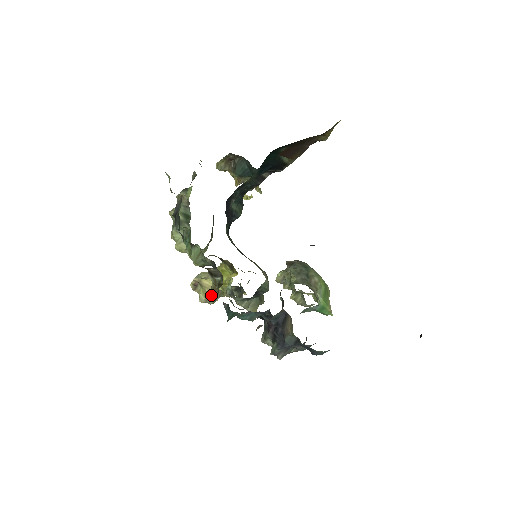
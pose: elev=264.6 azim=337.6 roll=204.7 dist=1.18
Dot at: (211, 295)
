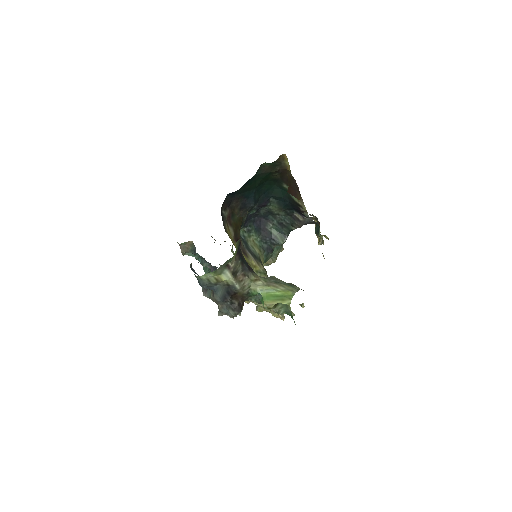
Dot at: occluded
